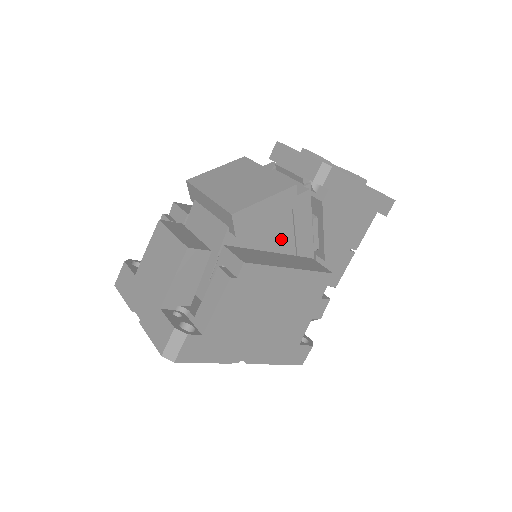
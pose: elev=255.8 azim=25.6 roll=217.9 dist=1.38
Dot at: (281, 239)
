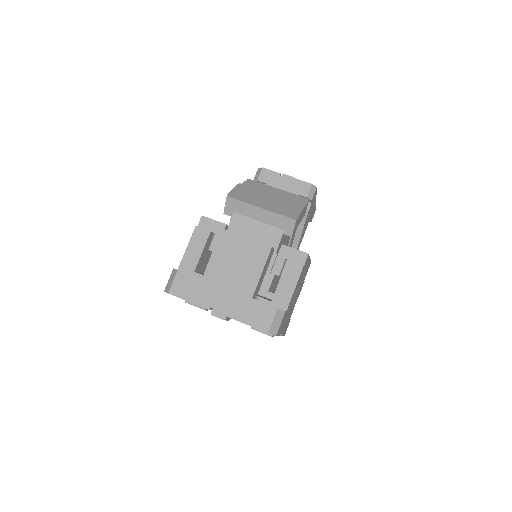
Dot at: (288, 239)
